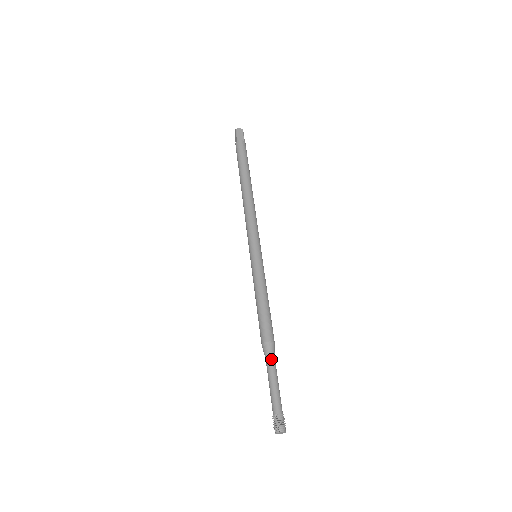
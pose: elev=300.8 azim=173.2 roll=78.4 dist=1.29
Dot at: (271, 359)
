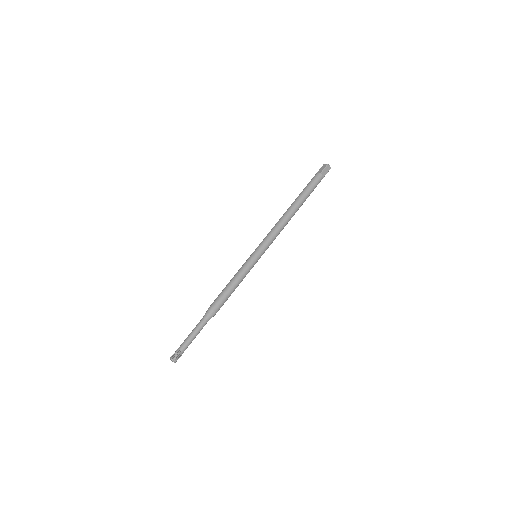
Dot at: (202, 319)
